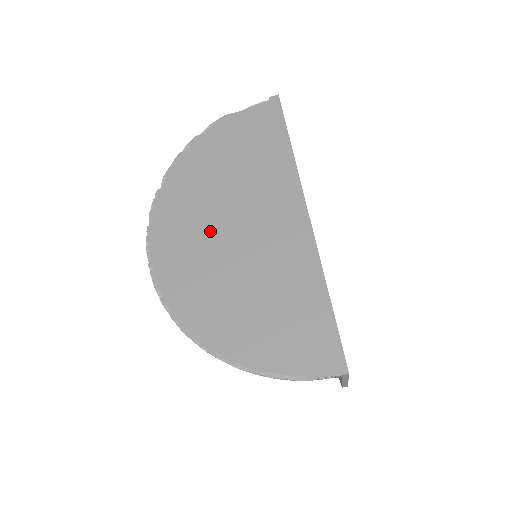
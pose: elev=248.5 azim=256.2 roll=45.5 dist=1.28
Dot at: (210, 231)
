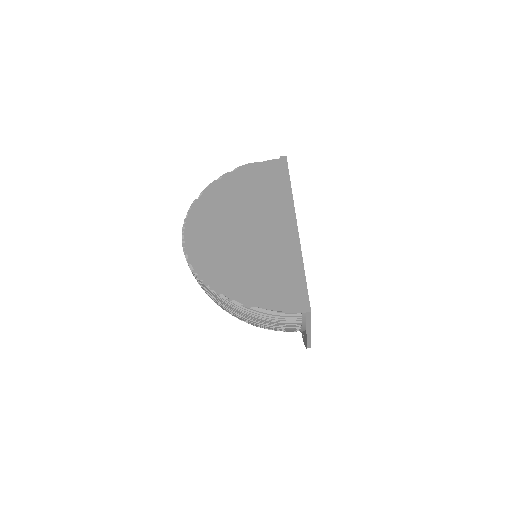
Dot at: (228, 225)
